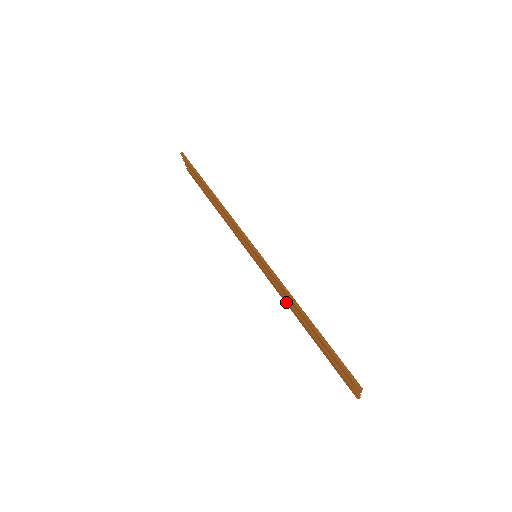
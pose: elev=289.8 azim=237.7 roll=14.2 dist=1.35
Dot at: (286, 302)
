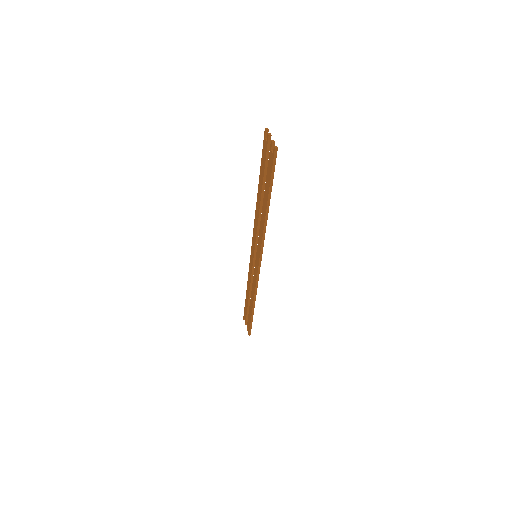
Dot at: (262, 230)
